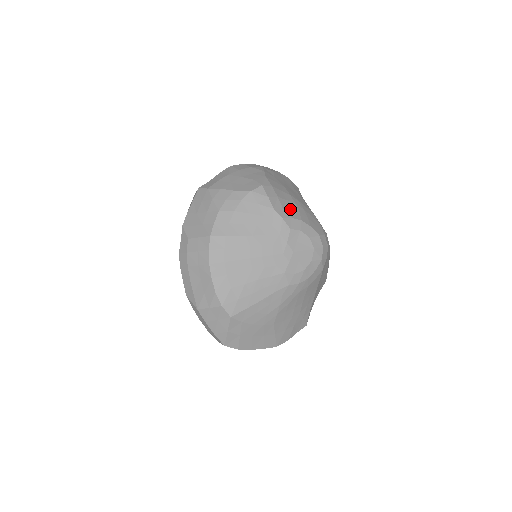
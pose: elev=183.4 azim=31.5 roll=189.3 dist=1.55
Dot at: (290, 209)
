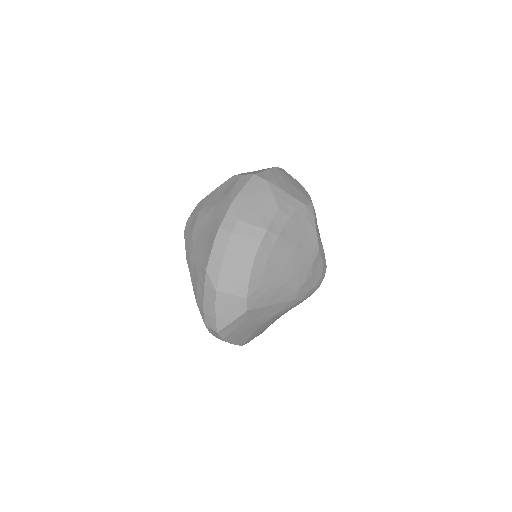
Dot at: occluded
